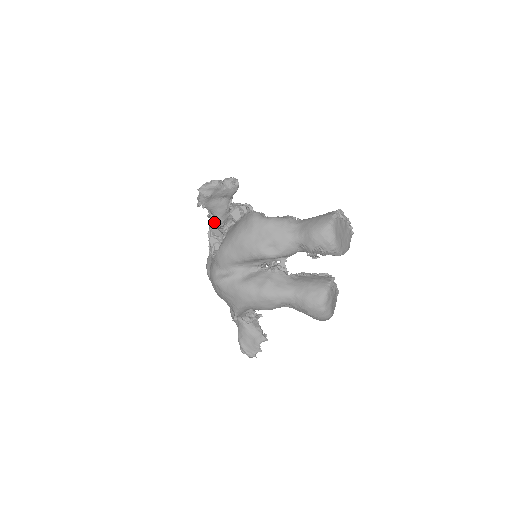
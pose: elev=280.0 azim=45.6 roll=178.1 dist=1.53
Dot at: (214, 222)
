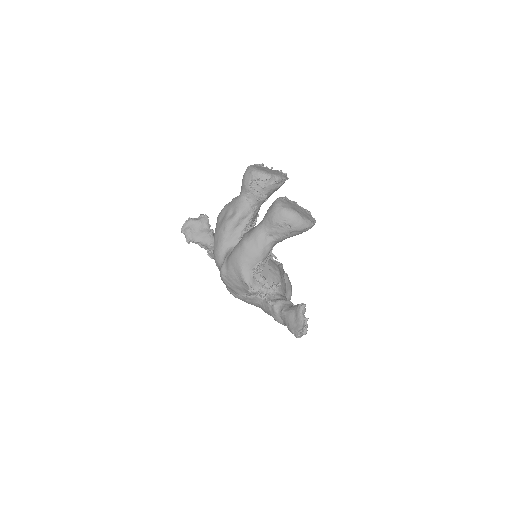
Dot at: (210, 252)
